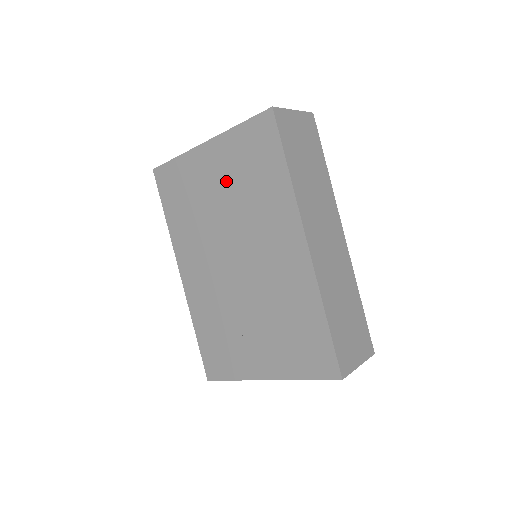
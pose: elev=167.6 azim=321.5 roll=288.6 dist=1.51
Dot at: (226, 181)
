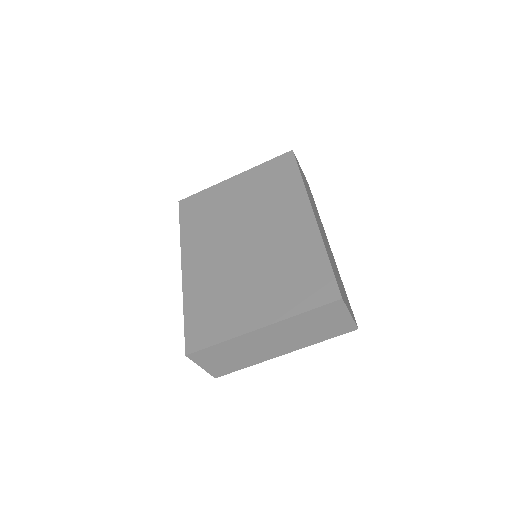
Dot at: (247, 193)
